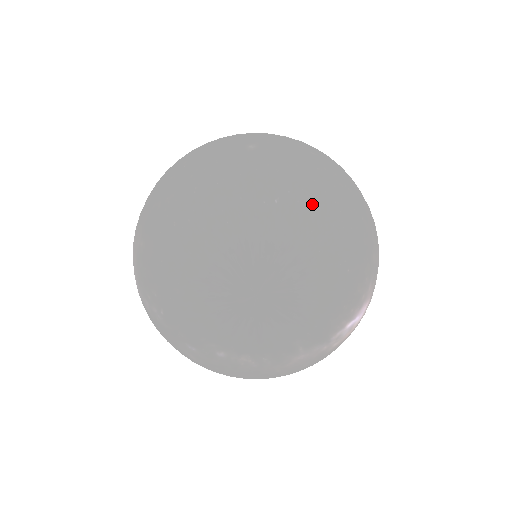
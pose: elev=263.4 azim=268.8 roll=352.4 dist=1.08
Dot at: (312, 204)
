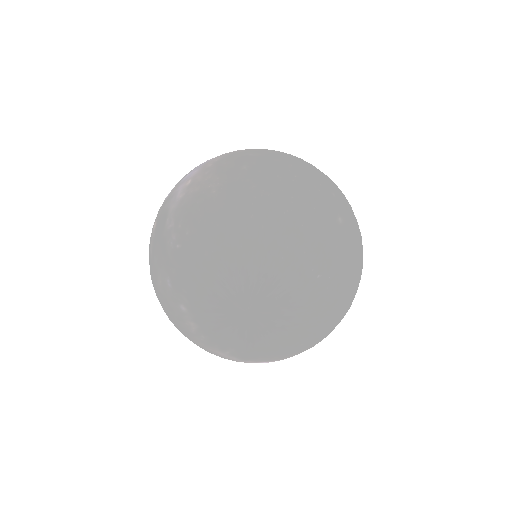
Dot at: (331, 296)
